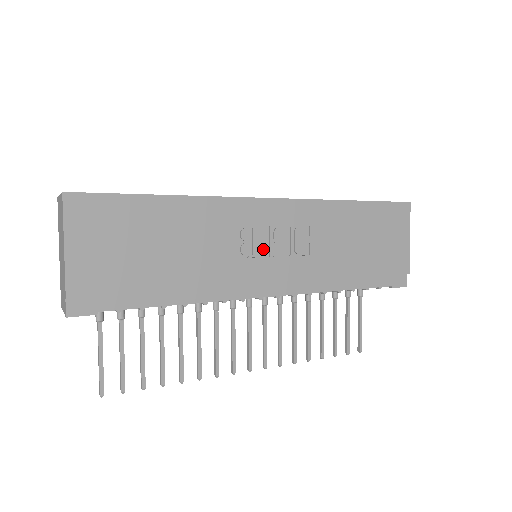
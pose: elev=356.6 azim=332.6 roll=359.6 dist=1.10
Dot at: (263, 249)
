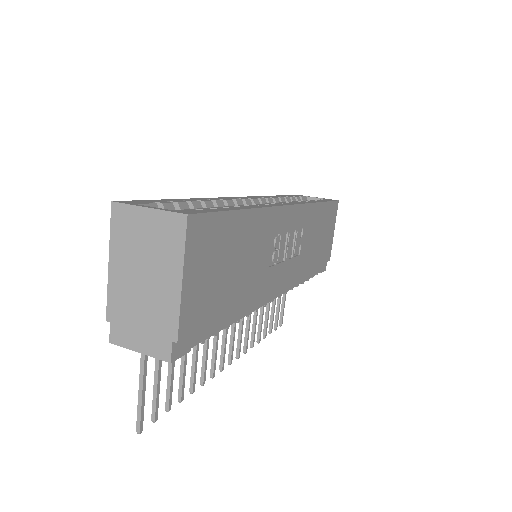
Dot at: (281, 254)
